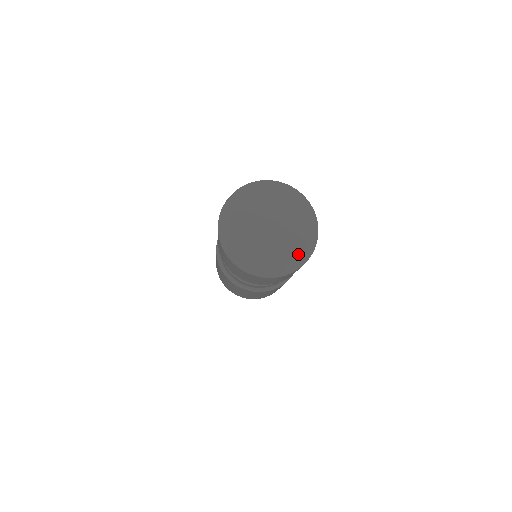
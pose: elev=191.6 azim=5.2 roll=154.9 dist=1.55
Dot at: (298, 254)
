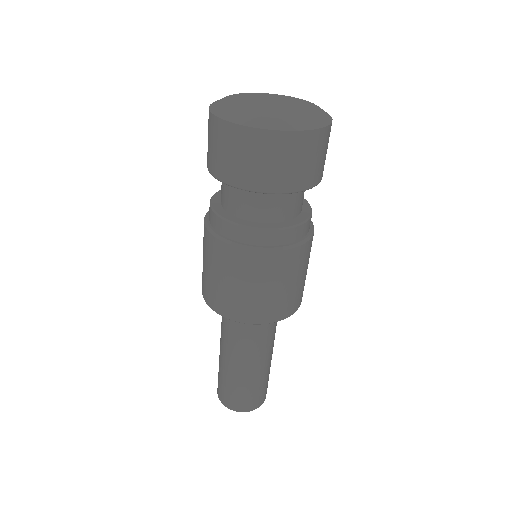
Dot at: (318, 107)
